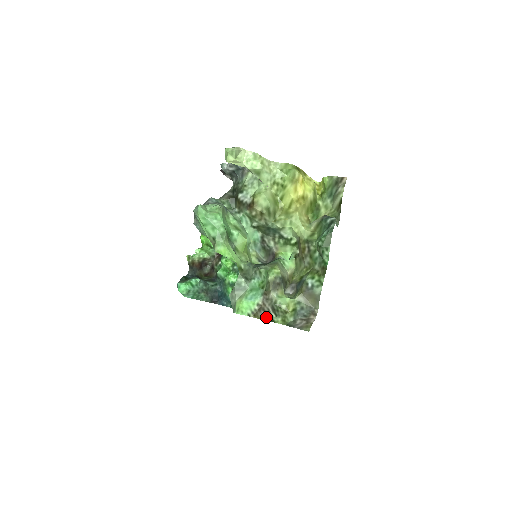
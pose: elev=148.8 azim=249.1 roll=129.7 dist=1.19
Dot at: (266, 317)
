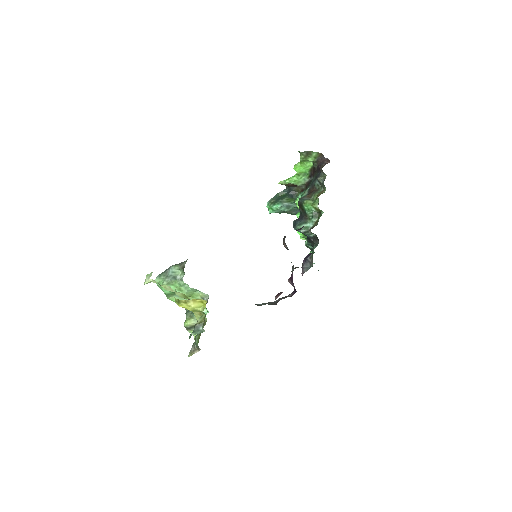
Dot at: occluded
